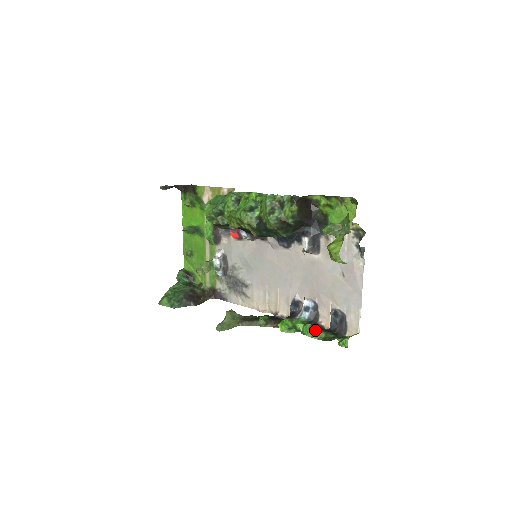
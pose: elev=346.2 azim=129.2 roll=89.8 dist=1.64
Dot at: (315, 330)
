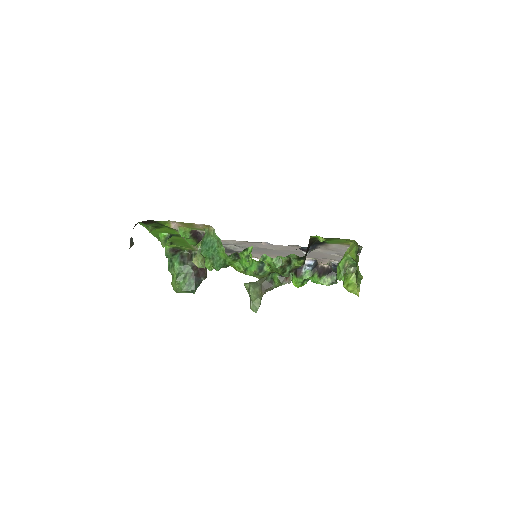
Dot at: (322, 278)
